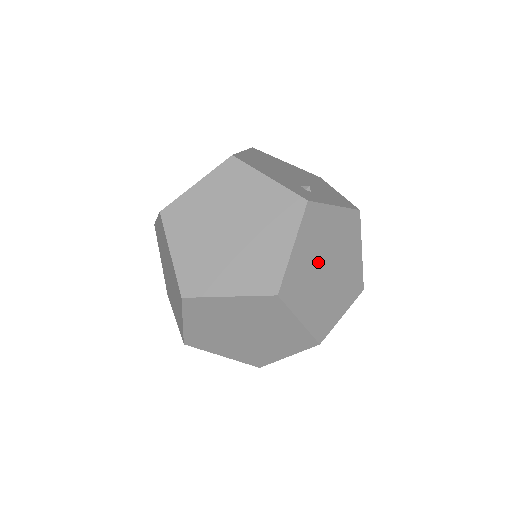
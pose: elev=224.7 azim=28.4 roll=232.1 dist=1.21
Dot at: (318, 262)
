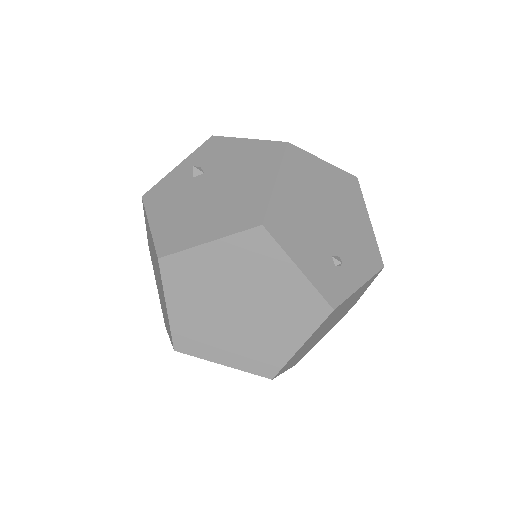
Dot at: (320, 332)
